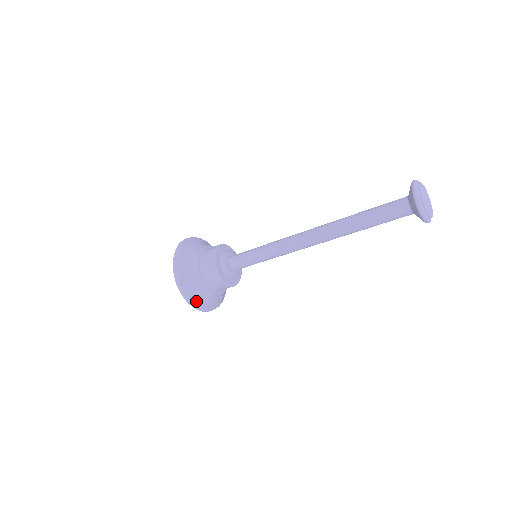
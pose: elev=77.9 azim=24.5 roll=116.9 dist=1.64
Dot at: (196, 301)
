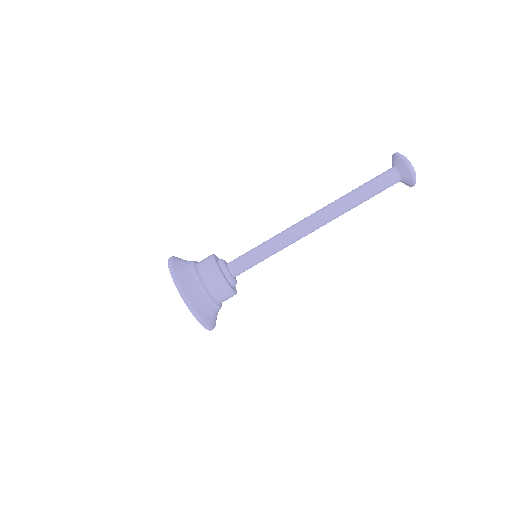
Dot at: (186, 290)
